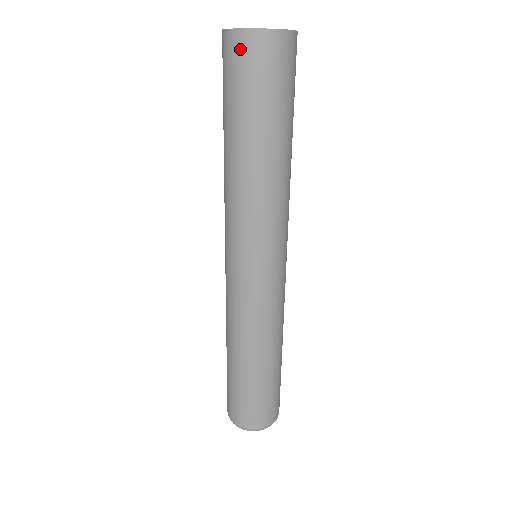
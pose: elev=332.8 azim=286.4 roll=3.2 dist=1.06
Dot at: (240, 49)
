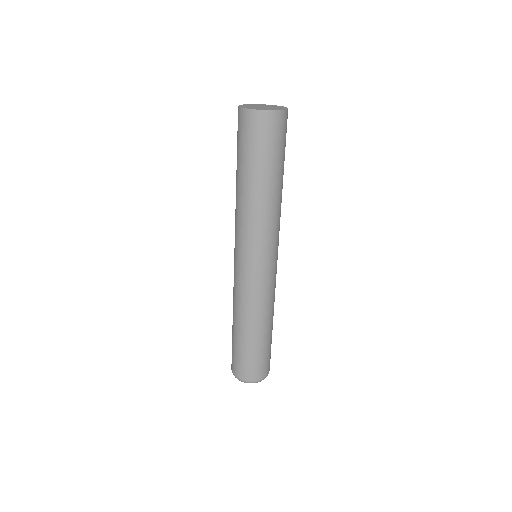
Dot at: (240, 119)
